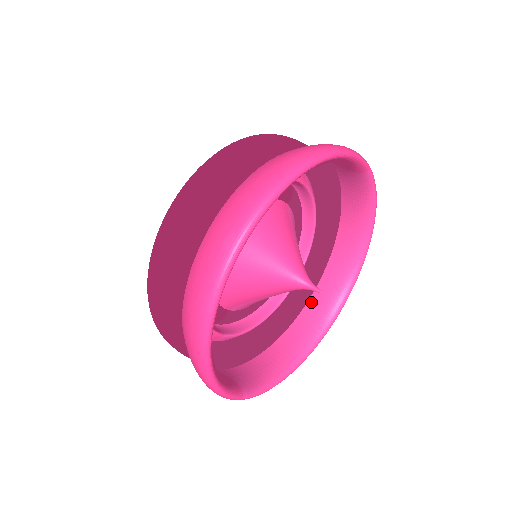
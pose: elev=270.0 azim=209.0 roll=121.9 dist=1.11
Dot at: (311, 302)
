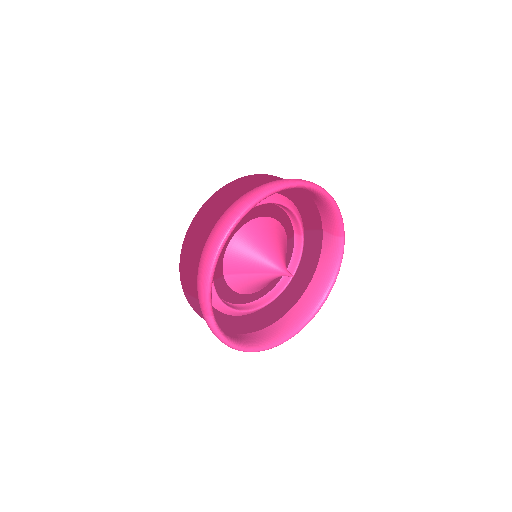
Dot at: (269, 328)
